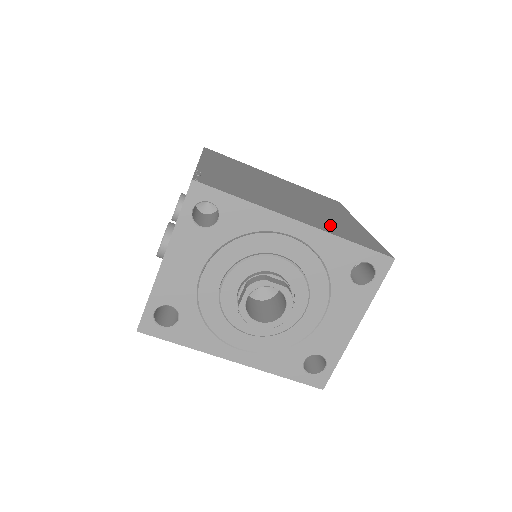
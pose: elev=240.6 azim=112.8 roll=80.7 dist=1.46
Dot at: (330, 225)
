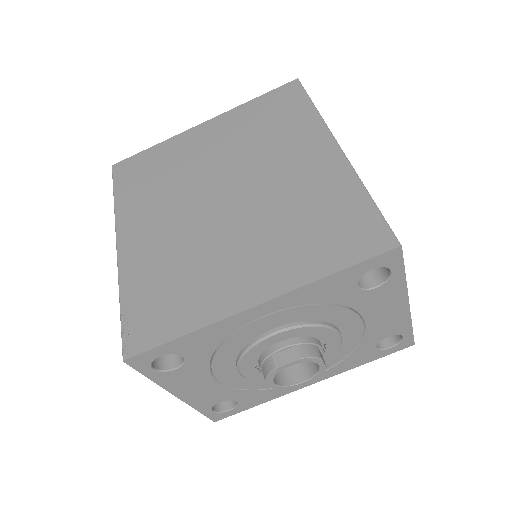
Dot at: (297, 243)
